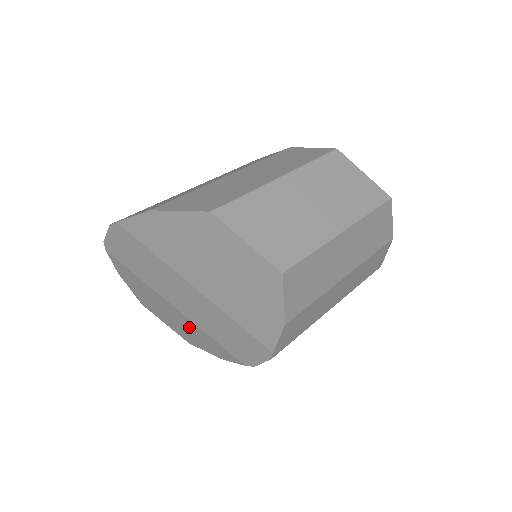
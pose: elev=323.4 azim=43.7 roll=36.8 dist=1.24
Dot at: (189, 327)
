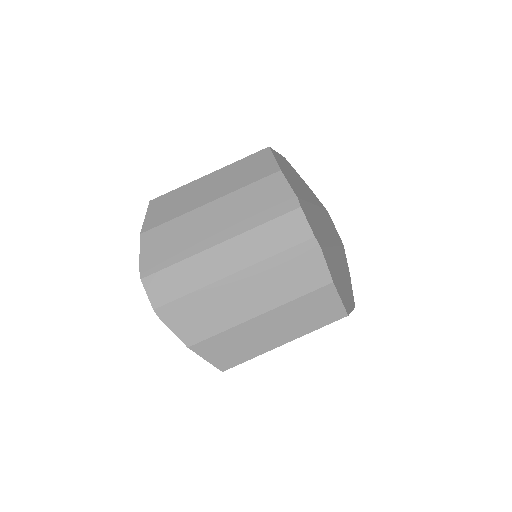
Dot at: occluded
